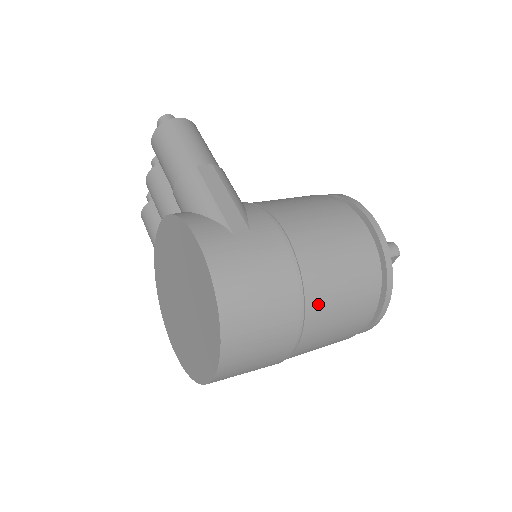
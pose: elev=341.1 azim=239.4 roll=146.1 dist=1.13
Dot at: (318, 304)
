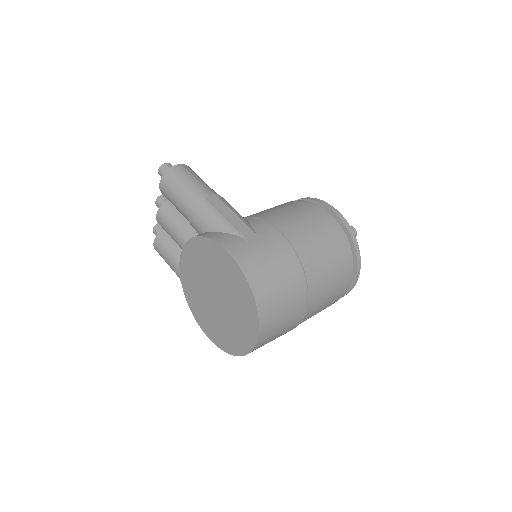
Dot at: (315, 277)
